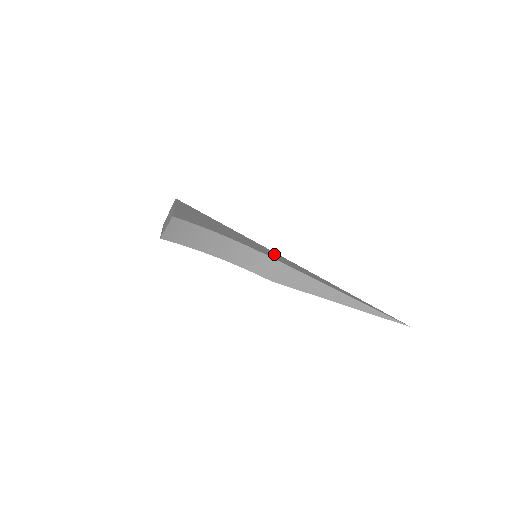
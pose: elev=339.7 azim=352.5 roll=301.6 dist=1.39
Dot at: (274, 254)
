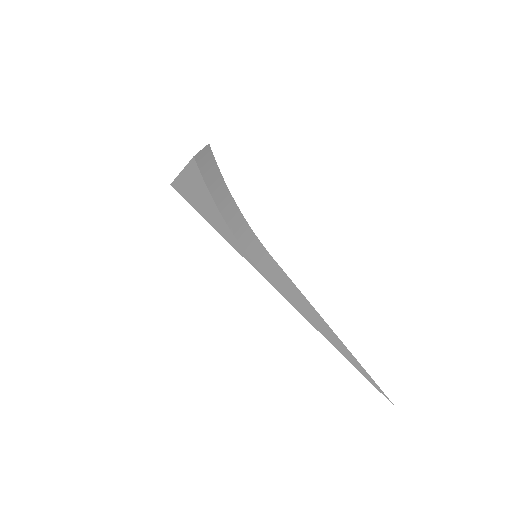
Dot at: occluded
